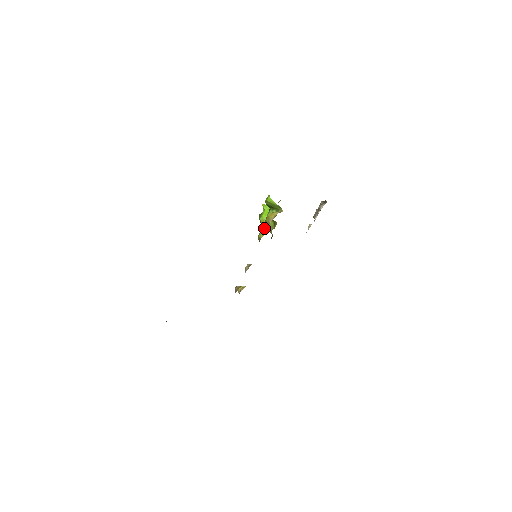
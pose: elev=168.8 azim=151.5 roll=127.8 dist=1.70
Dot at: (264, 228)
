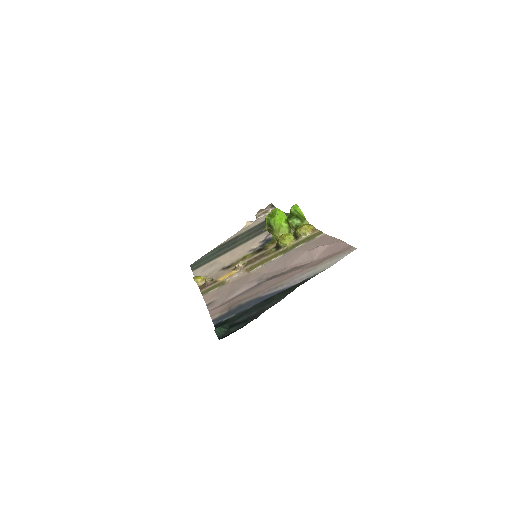
Dot at: (291, 236)
